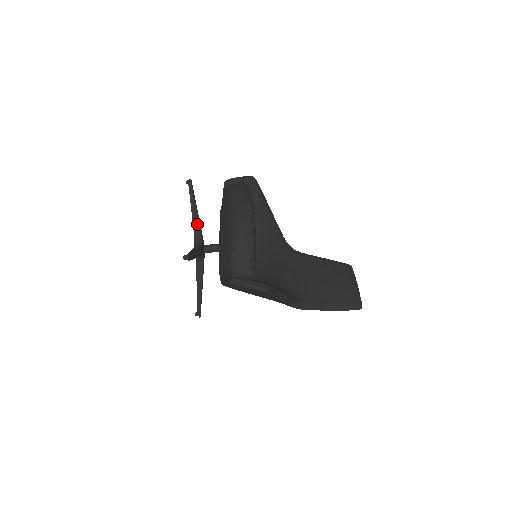
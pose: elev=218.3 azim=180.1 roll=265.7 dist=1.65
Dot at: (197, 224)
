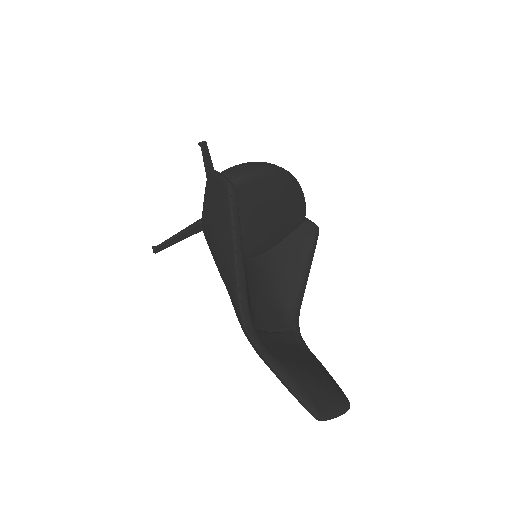
Dot at: occluded
